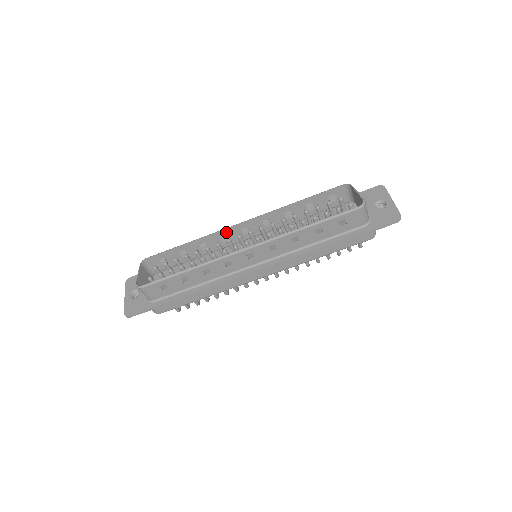
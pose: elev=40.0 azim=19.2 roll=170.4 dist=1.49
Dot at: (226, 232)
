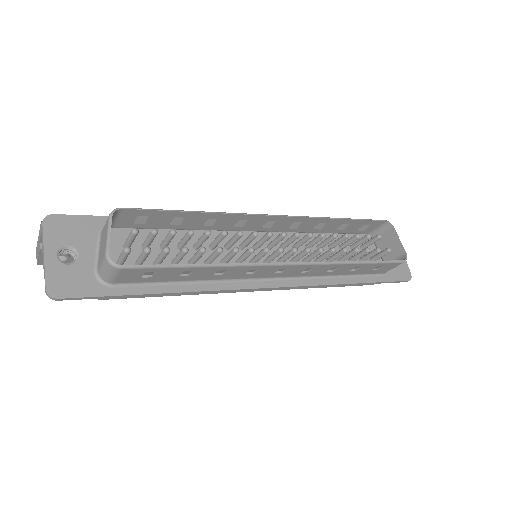
Dot at: (251, 218)
